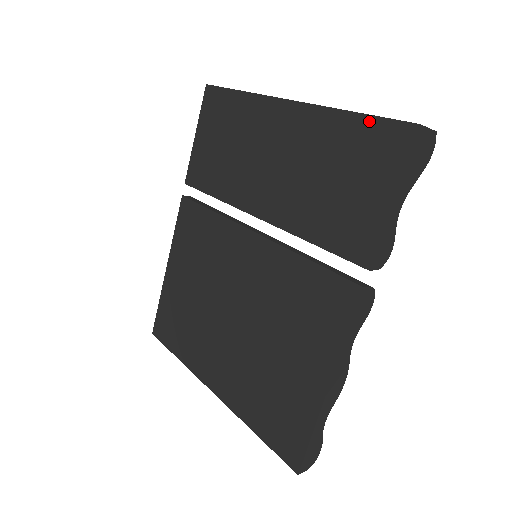
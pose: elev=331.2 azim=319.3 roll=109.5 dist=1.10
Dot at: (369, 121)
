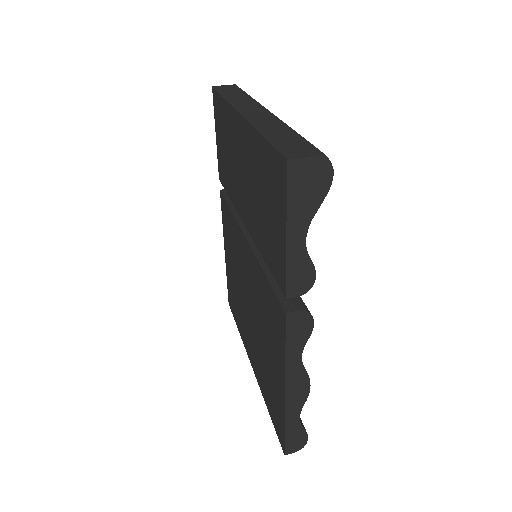
Dot at: (268, 148)
